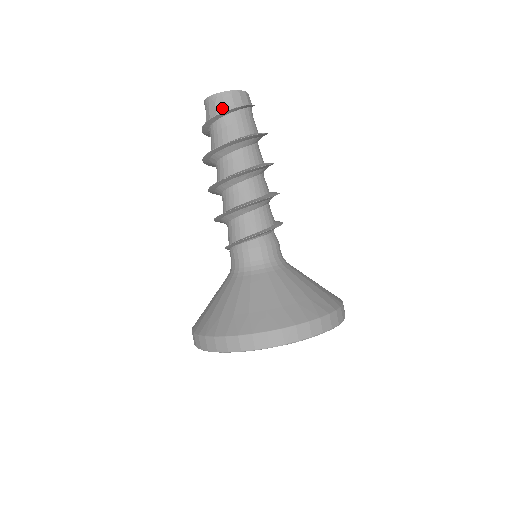
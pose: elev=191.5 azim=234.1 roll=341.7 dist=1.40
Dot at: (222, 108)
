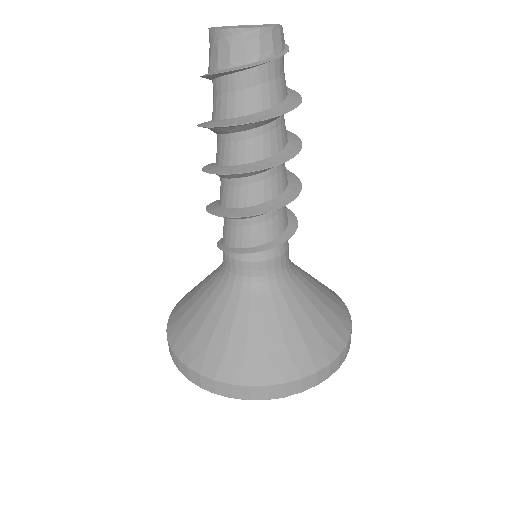
Dot at: (240, 58)
